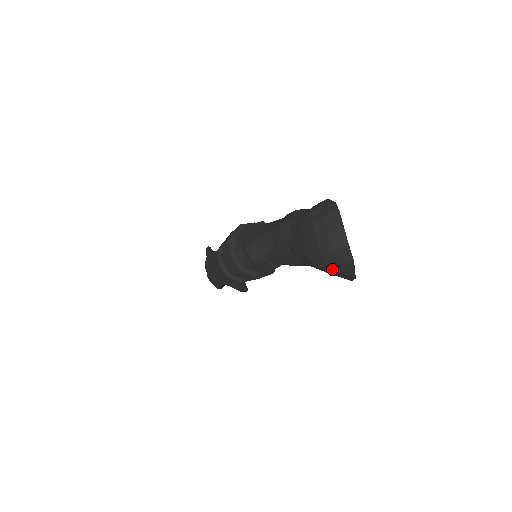
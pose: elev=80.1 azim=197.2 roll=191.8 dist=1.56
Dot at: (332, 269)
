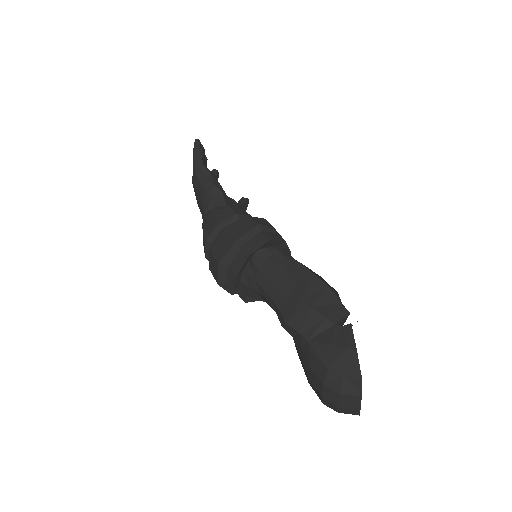
Dot at: occluded
